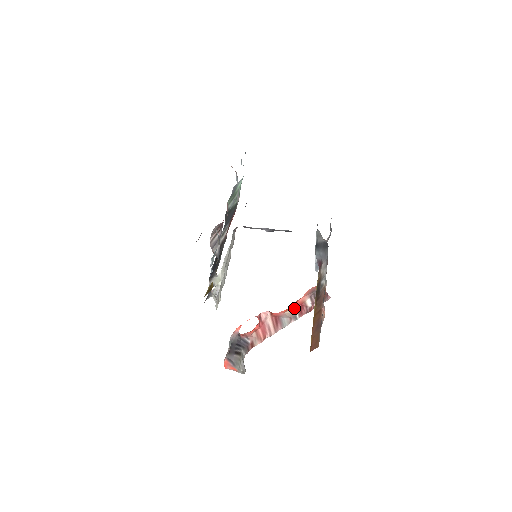
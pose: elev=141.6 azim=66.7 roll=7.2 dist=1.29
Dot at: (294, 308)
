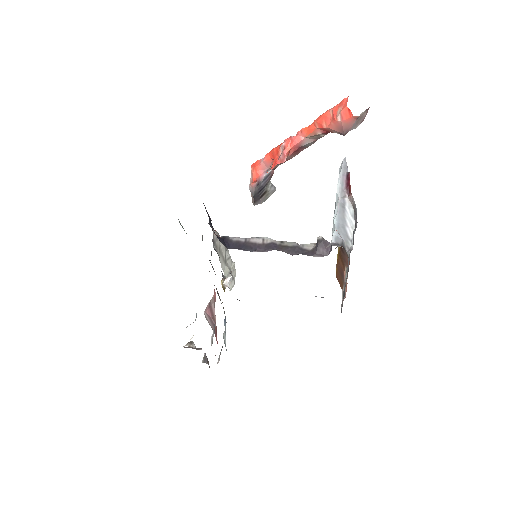
Dot at: (318, 135)
